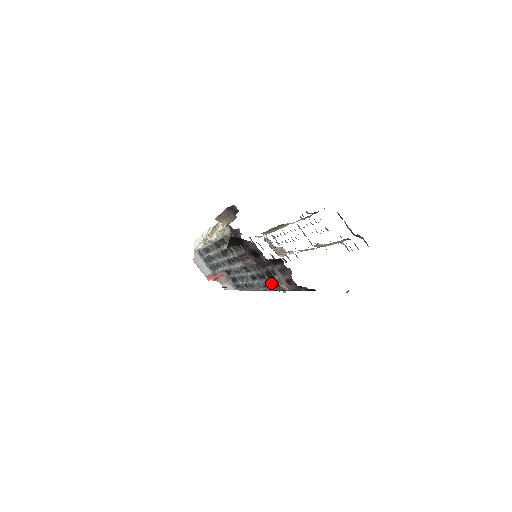
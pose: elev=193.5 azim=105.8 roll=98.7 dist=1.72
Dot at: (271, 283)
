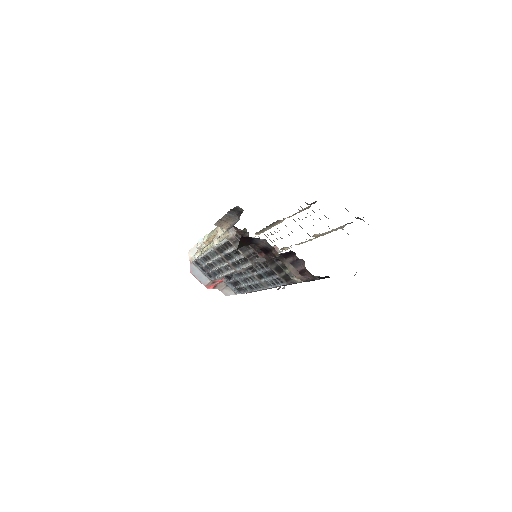
Dot at: (282, 278)
